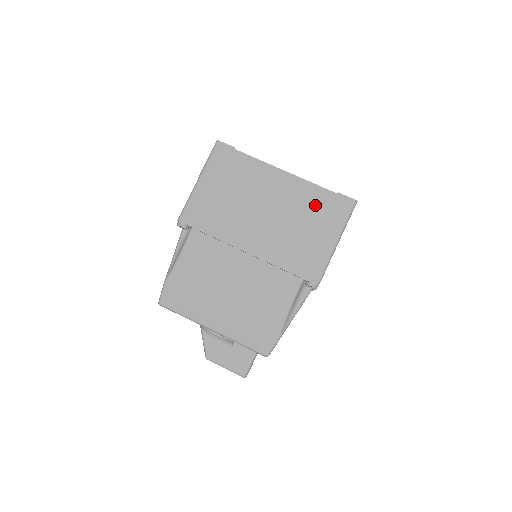
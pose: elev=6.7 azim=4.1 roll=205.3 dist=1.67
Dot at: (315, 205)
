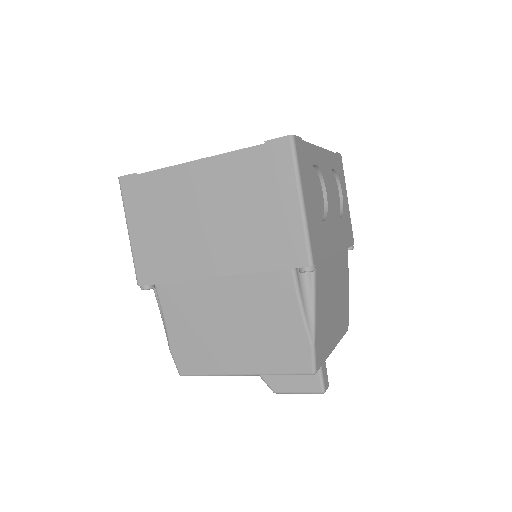
Dot at: (250, 175)
